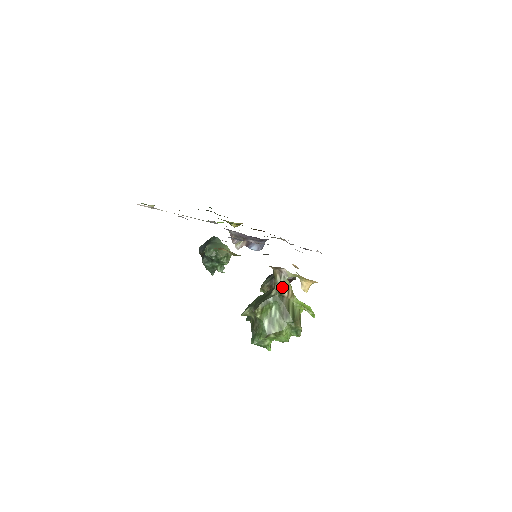
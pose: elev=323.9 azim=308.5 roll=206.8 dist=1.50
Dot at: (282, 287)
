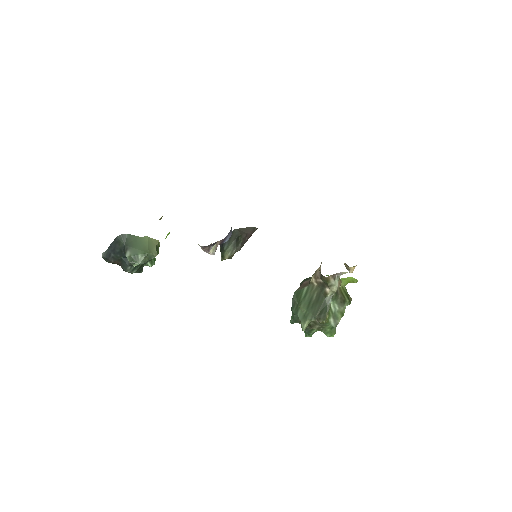
Dot at: (337, 285)
